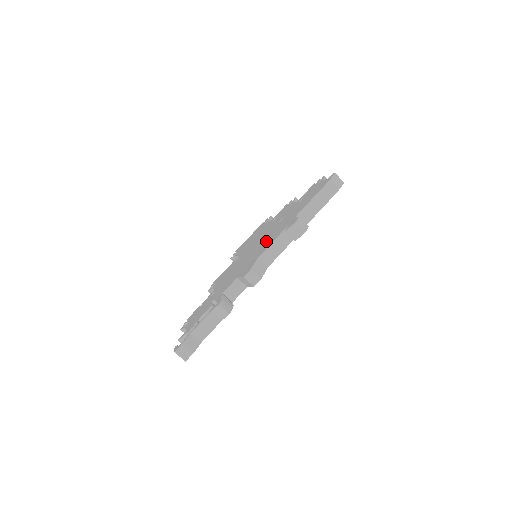
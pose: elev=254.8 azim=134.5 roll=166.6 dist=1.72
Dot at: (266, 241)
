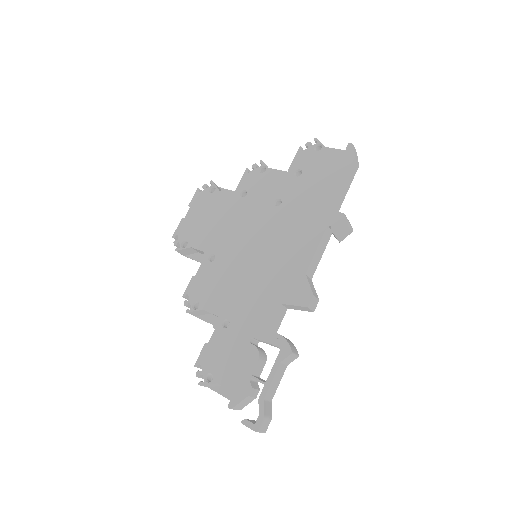
Dot at: (287, 242)
